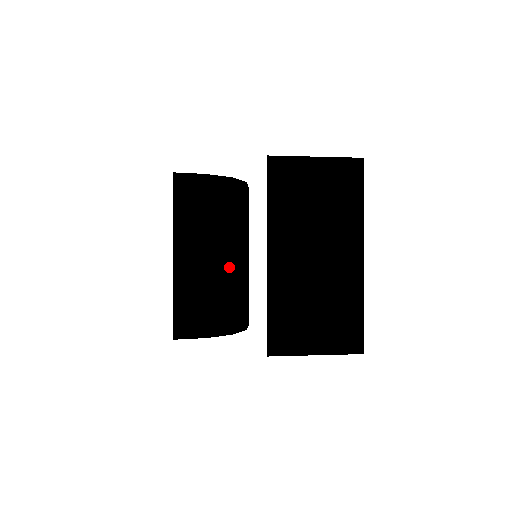
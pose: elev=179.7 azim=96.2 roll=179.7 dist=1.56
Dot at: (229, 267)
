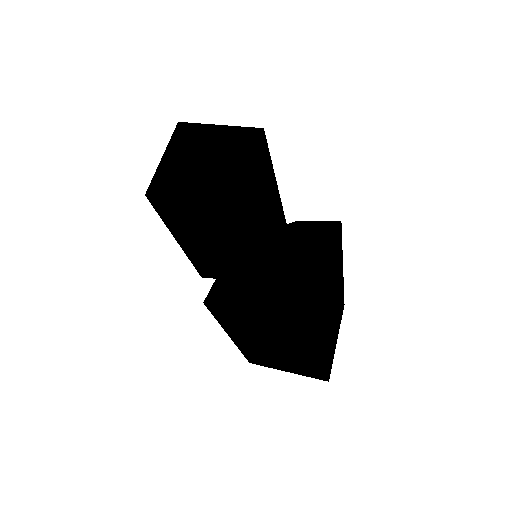
Dot at: (239, 240)
